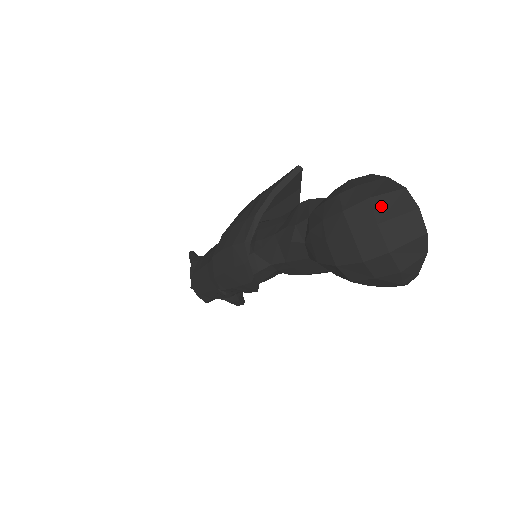
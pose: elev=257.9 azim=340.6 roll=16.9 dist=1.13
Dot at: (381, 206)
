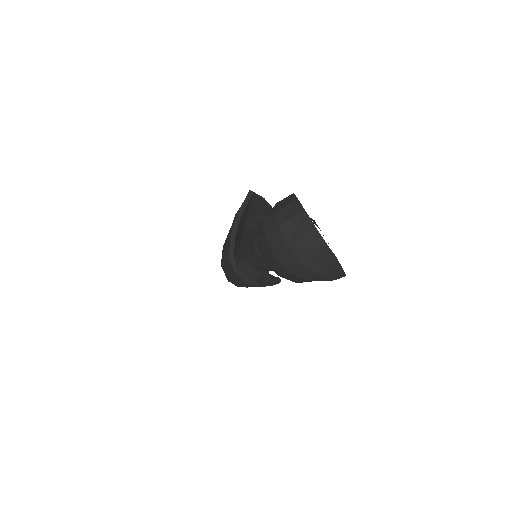
Dot at: (288, 230)
